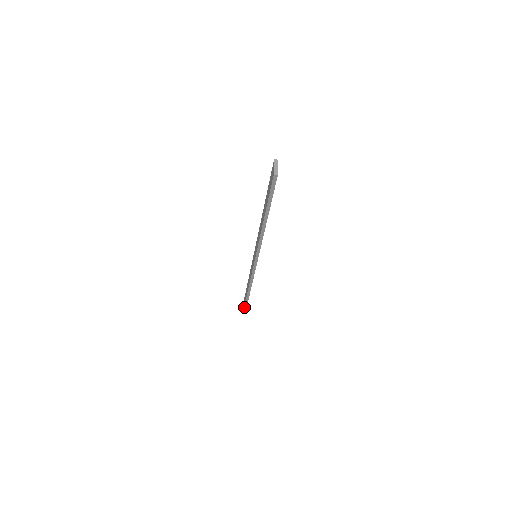
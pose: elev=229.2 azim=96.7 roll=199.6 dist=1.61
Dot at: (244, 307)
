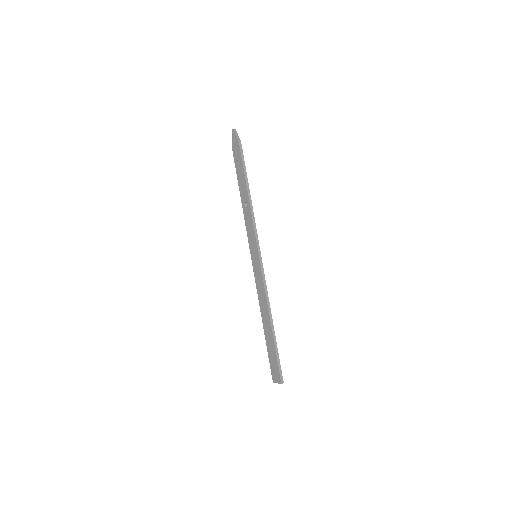
Dot at: (233, 155)
